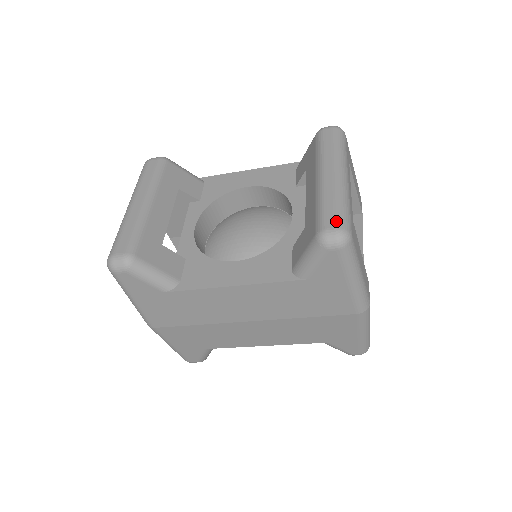
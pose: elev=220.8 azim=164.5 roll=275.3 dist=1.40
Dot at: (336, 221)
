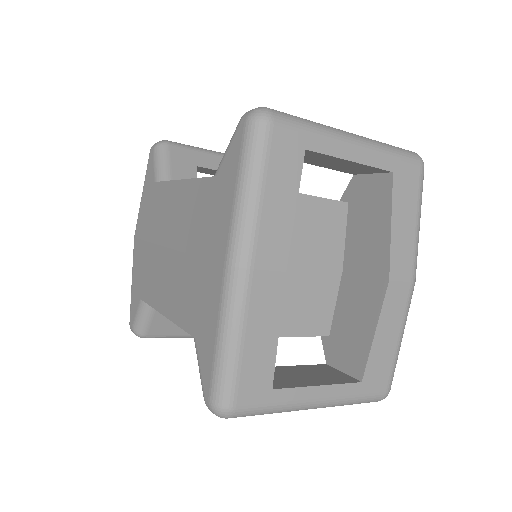
Dot at: (276, 110)
